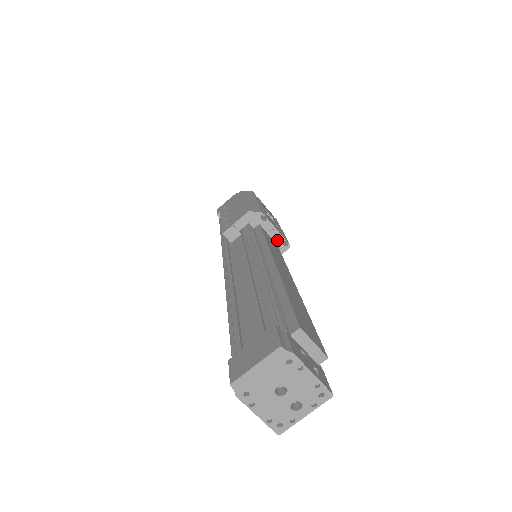
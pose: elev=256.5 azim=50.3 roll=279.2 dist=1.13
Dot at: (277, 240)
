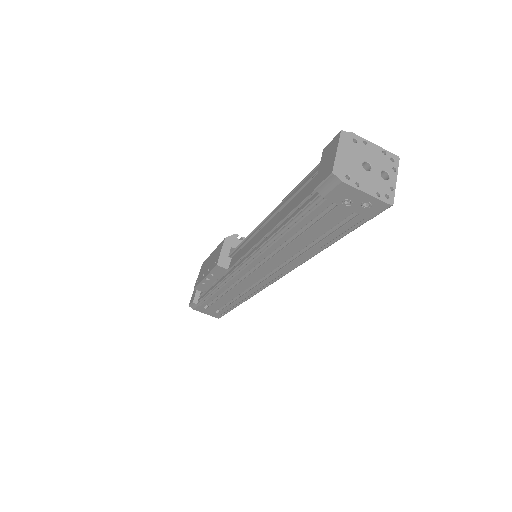
Dot at: occluded
